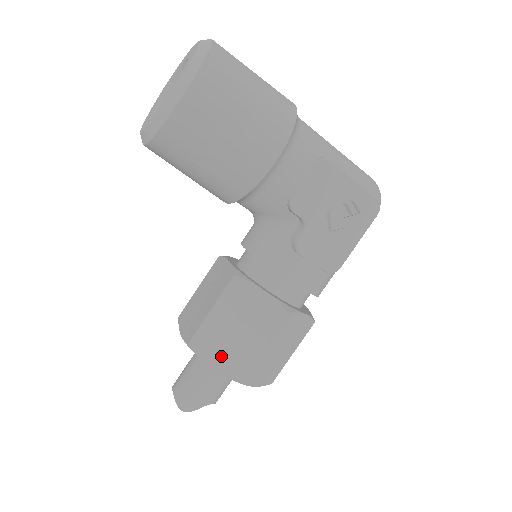
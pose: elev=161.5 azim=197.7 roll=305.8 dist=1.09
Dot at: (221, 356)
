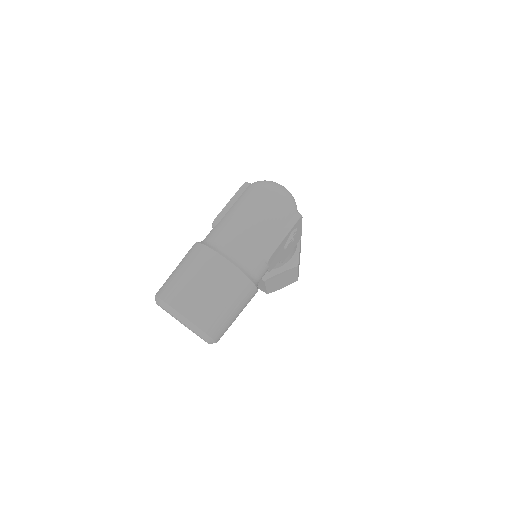
Dot at: (284, 285)
